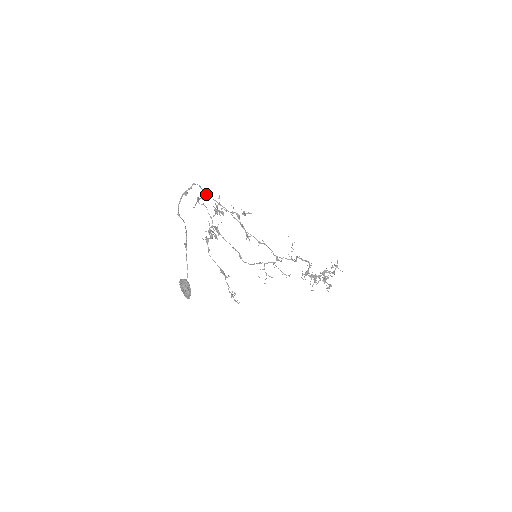
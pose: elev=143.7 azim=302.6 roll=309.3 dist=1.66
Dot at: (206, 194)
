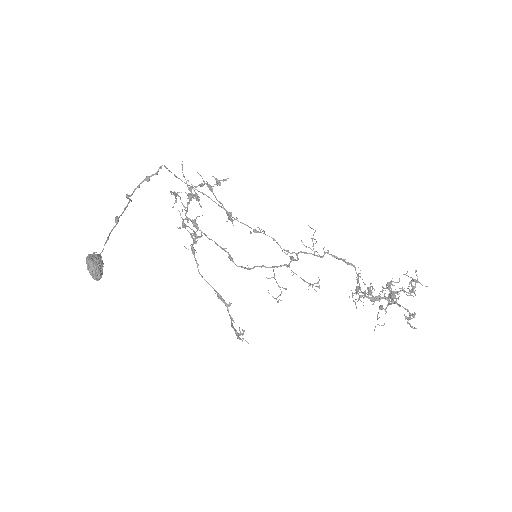
Dot at: (175, 176)
